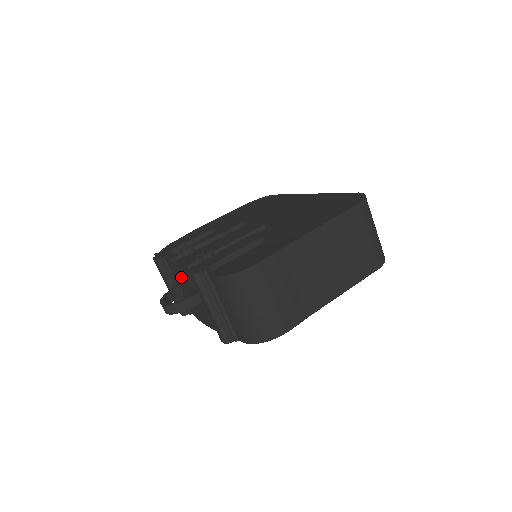
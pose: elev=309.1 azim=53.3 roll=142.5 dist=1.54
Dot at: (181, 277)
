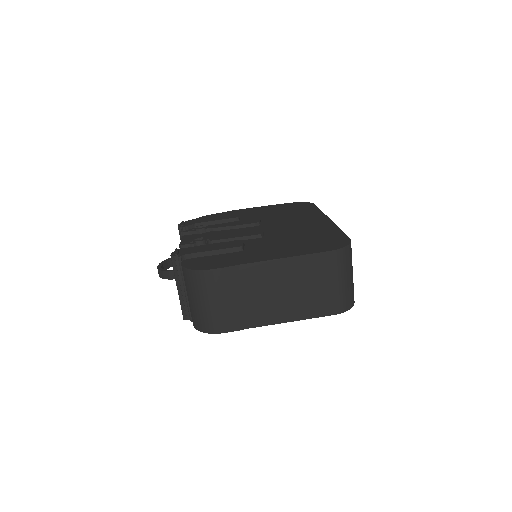
Dot at: occluded
